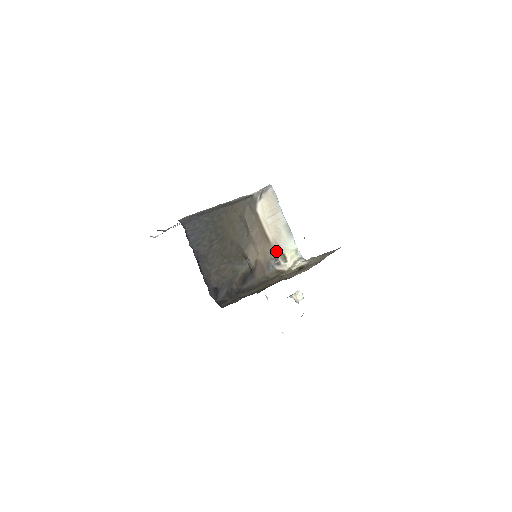
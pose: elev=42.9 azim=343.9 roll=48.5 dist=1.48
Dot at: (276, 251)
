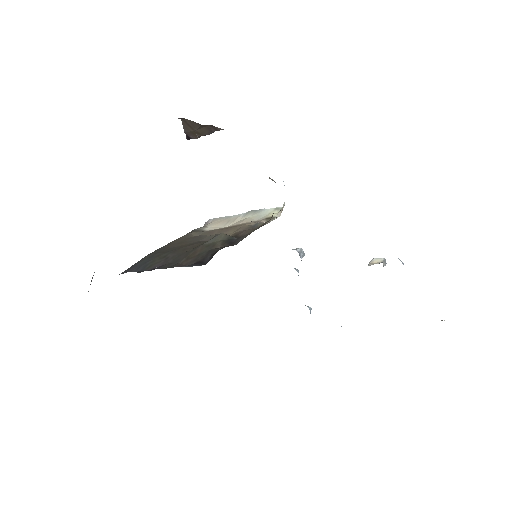
Dot at: (253, 222)
